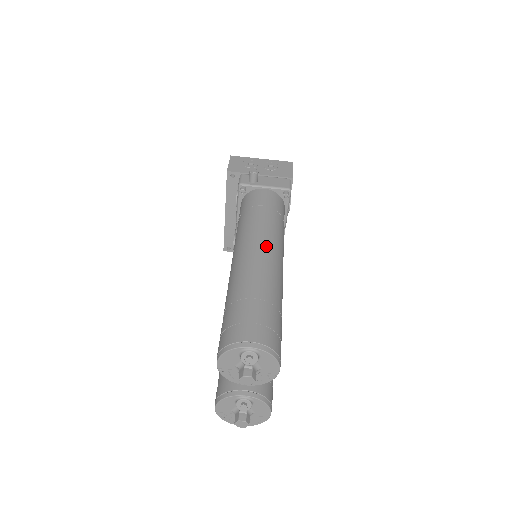
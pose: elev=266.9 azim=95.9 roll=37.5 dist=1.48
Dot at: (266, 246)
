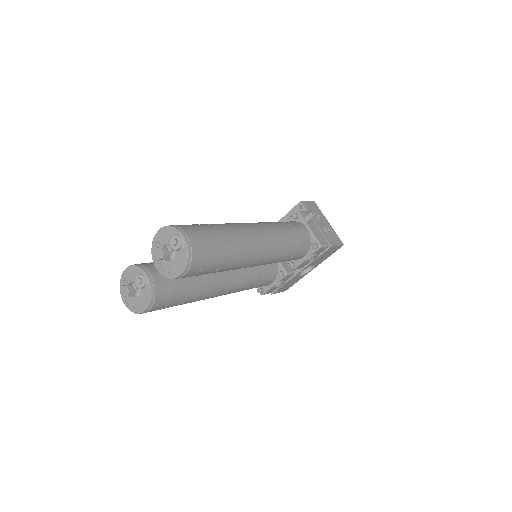
Dot at: (265, 236)
